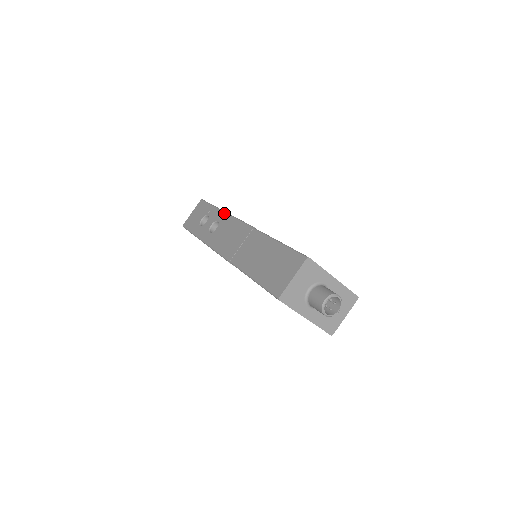
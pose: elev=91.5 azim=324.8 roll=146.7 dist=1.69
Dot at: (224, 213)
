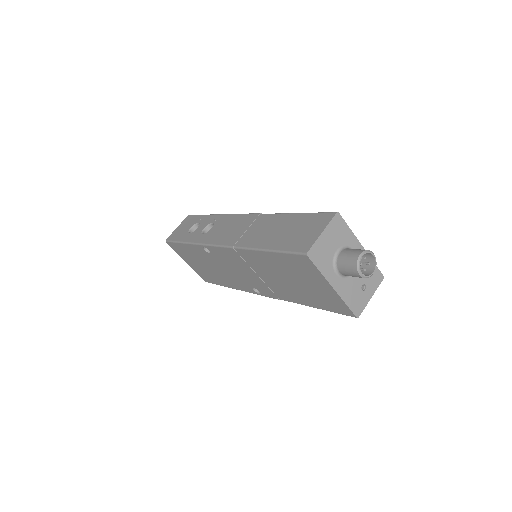
Dot at: (220, 215)
